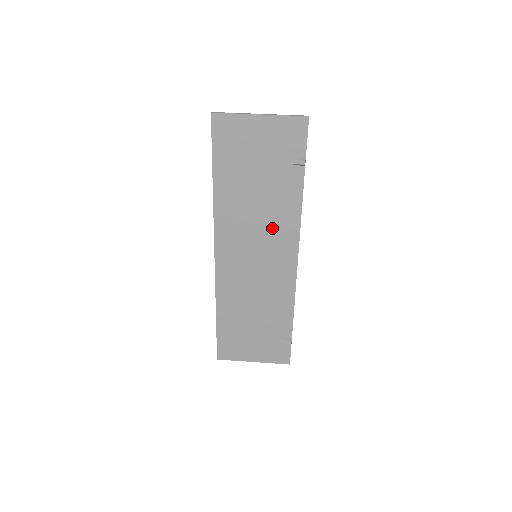
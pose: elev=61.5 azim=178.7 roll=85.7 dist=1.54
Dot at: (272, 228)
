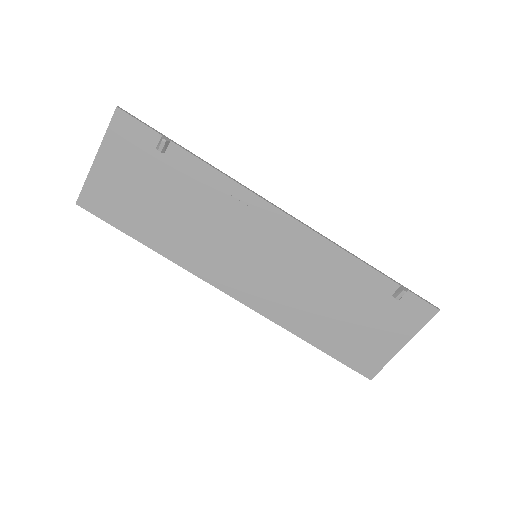
Dot at: (229, 219)
